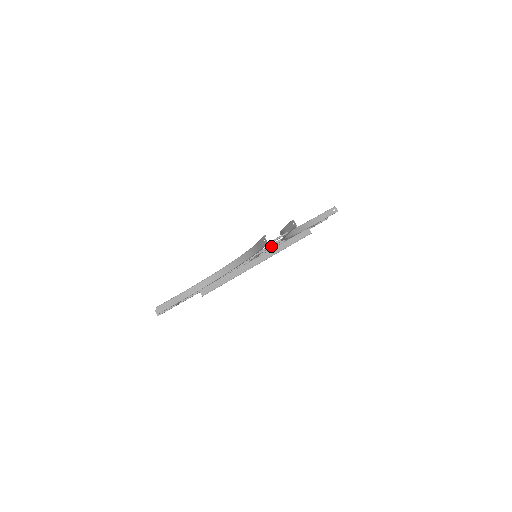
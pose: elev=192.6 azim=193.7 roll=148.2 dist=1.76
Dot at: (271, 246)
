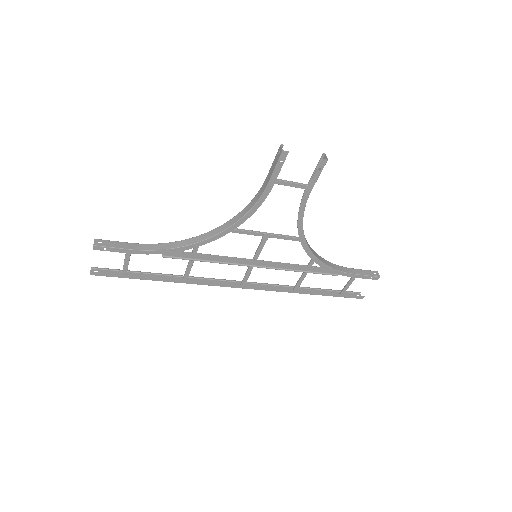
Dot at: (281, 235)
